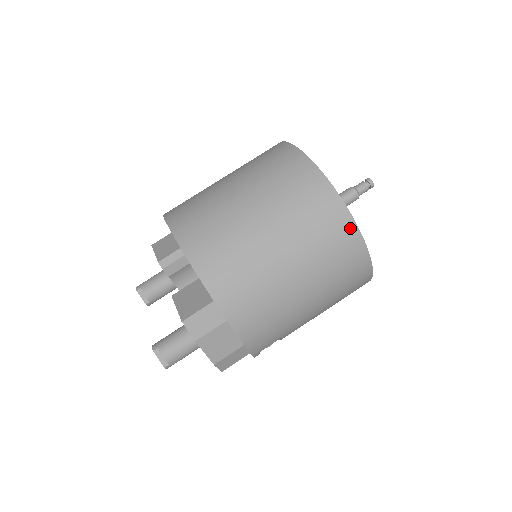
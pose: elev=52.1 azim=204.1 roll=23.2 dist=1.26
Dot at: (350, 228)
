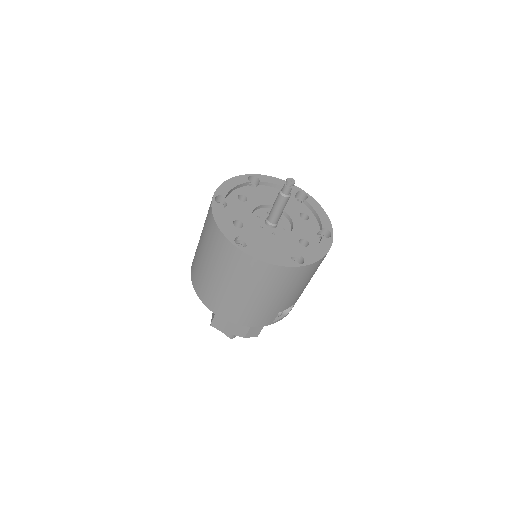
Dot at: (248, 259)
